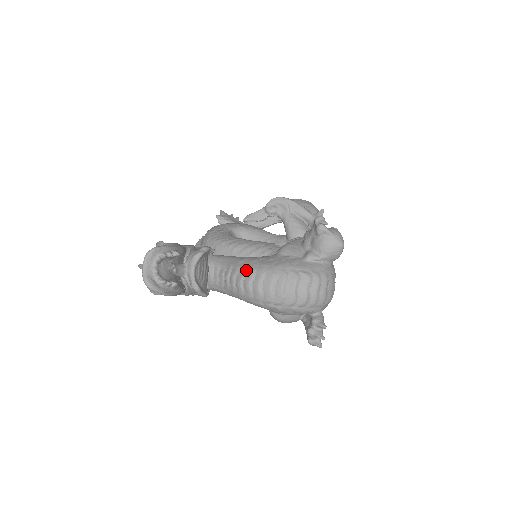
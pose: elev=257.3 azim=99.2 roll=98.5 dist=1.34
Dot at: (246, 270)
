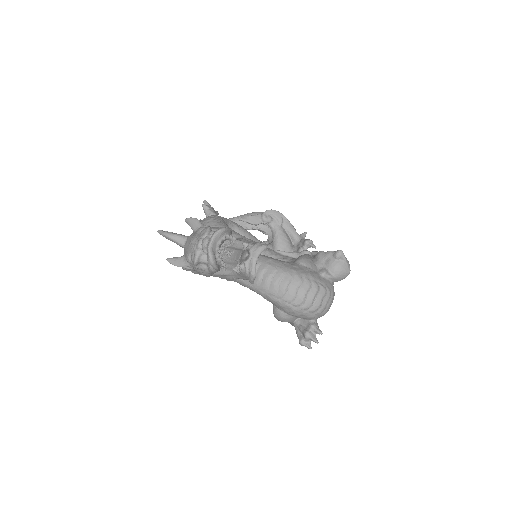
Dot at: (276, 269)
